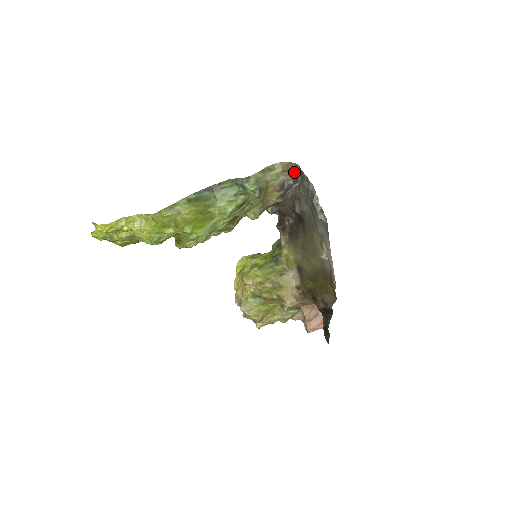
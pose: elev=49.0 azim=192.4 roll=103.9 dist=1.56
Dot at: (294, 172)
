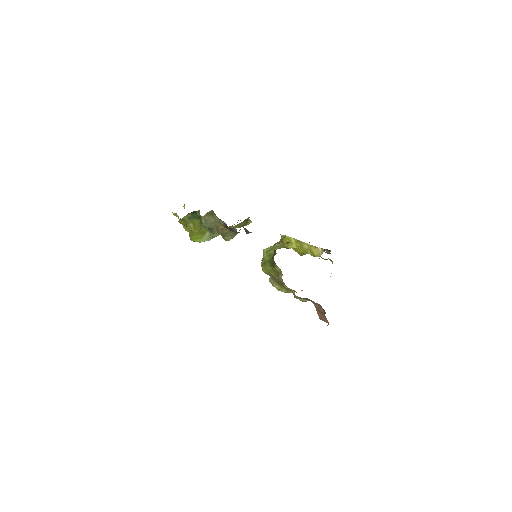
Dot at: occluded
